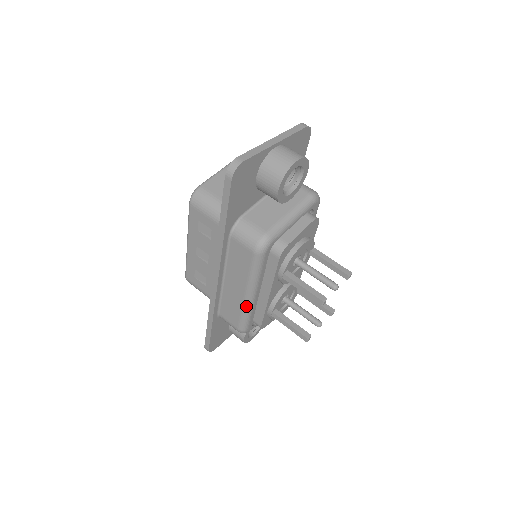
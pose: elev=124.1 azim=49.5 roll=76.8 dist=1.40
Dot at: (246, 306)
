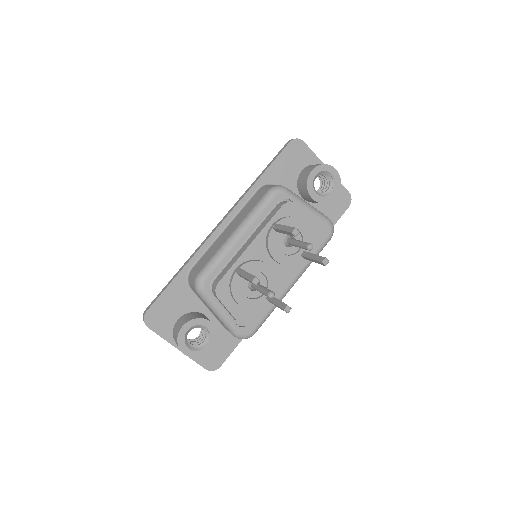
Dot at: (226, 244)
